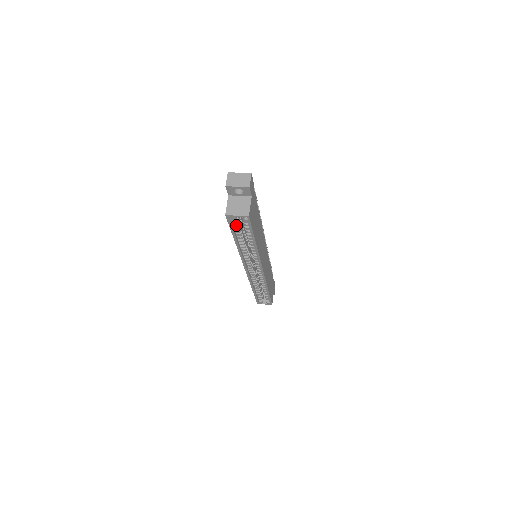
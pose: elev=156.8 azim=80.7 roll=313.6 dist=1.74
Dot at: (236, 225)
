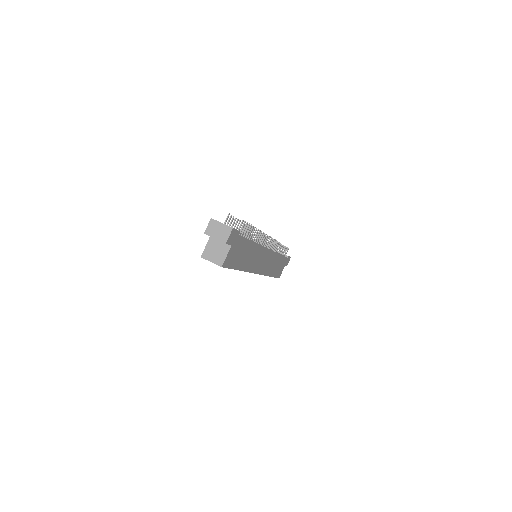
Dot at: occluded
